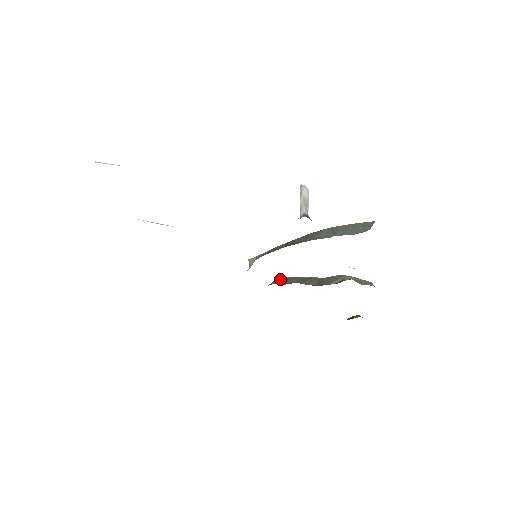
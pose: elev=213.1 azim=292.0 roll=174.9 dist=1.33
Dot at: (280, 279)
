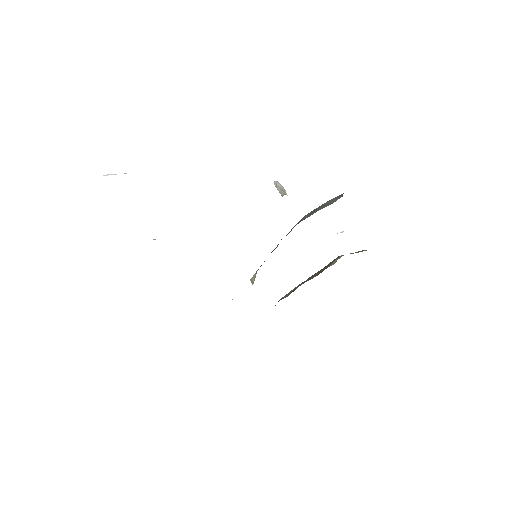
Dot at: (284, 296)
